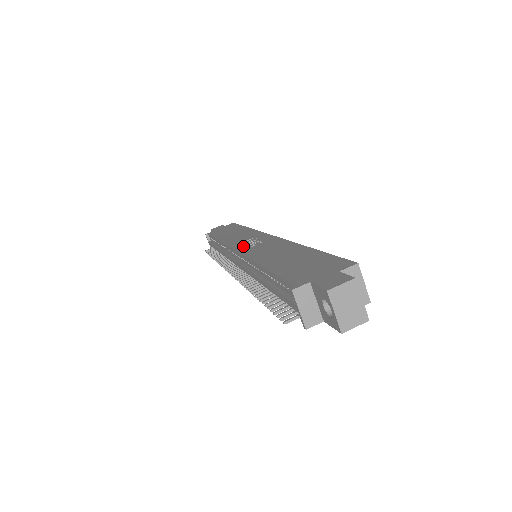
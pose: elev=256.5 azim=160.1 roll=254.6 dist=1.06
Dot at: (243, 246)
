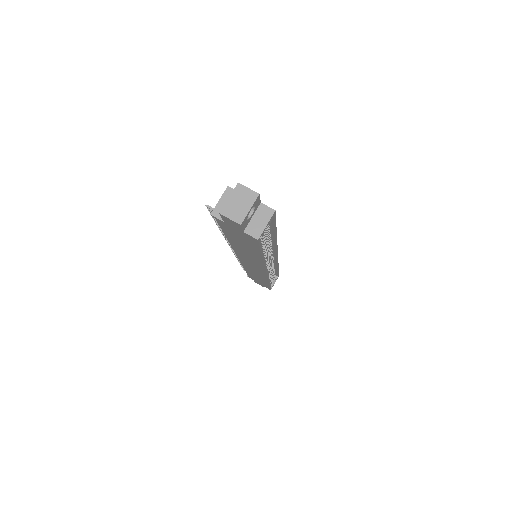
Dot at: occluded
